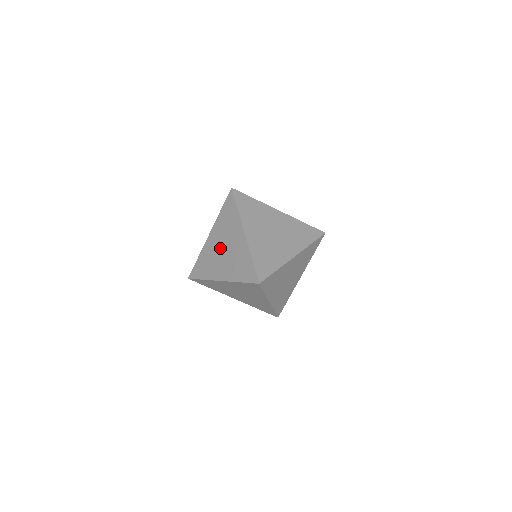
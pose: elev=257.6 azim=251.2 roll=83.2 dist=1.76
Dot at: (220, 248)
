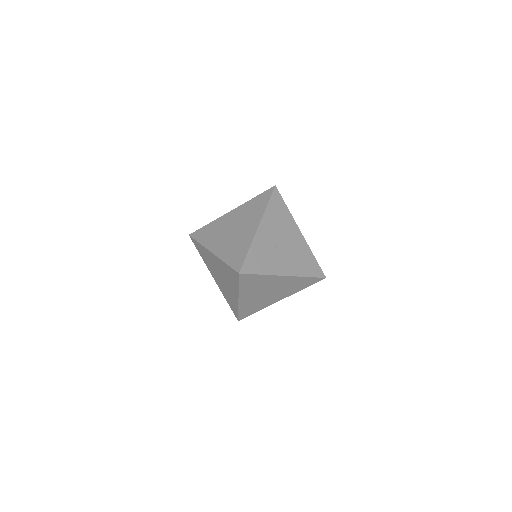
Dot at: (231, 226)
